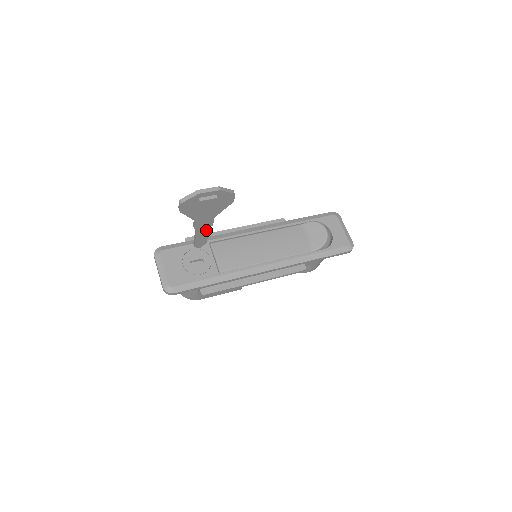
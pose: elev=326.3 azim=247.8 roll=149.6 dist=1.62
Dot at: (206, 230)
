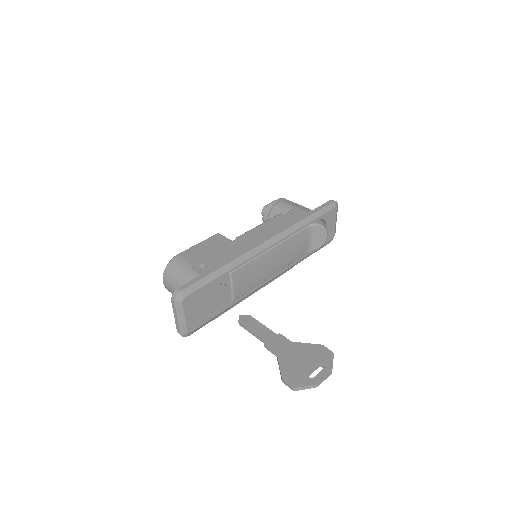
Dot at: (269, 335)
